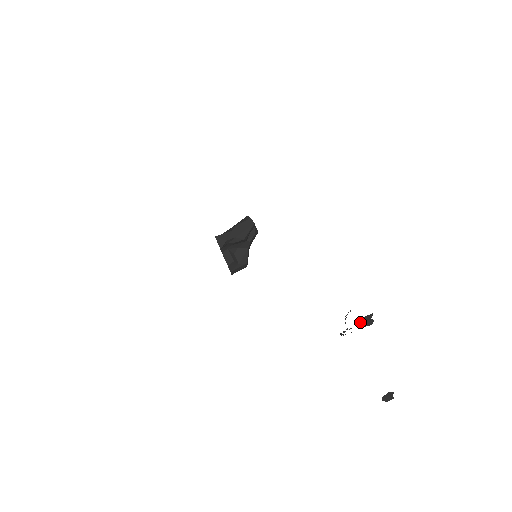
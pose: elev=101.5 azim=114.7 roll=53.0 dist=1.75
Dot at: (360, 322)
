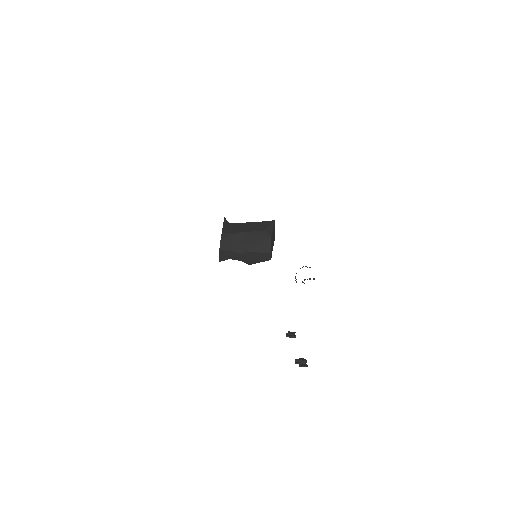
Dot at: (295, 363)
